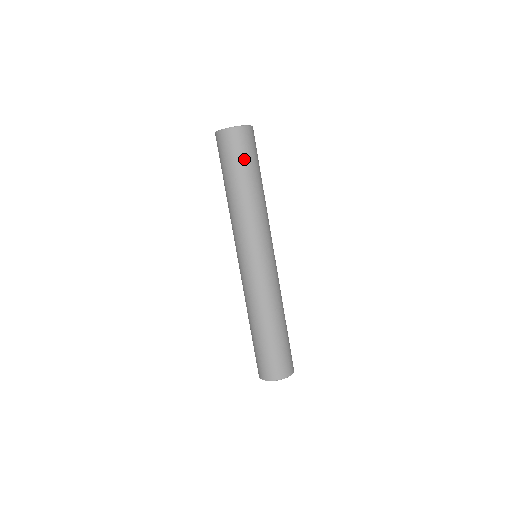
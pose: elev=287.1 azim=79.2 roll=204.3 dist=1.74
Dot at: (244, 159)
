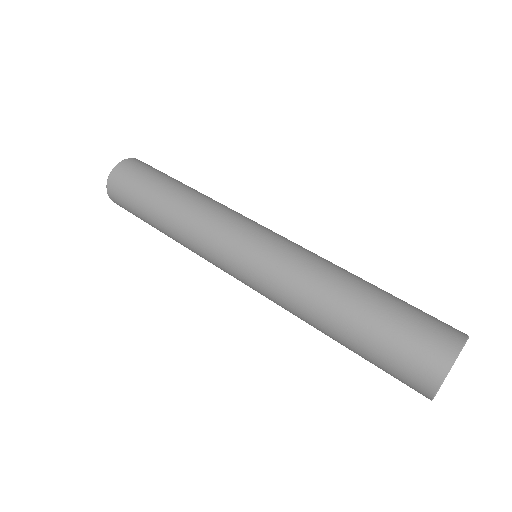
Dot at: (138, 189)
